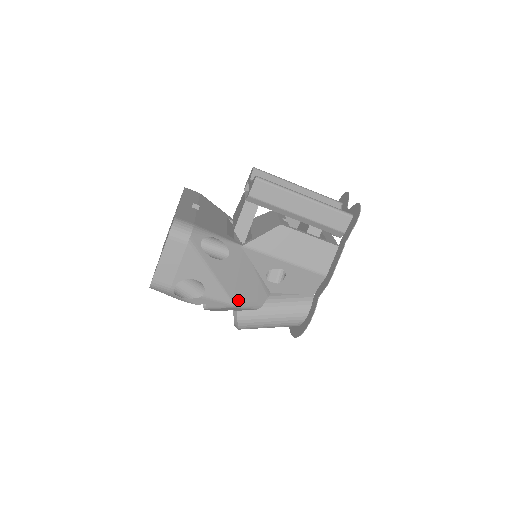
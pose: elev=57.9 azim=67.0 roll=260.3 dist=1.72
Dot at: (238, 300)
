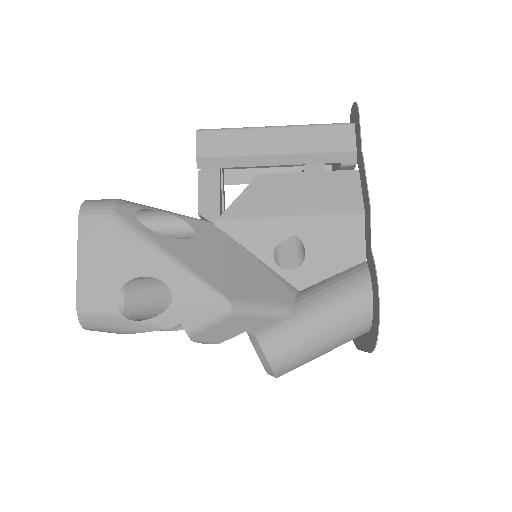
Dot at: (239, 298)
